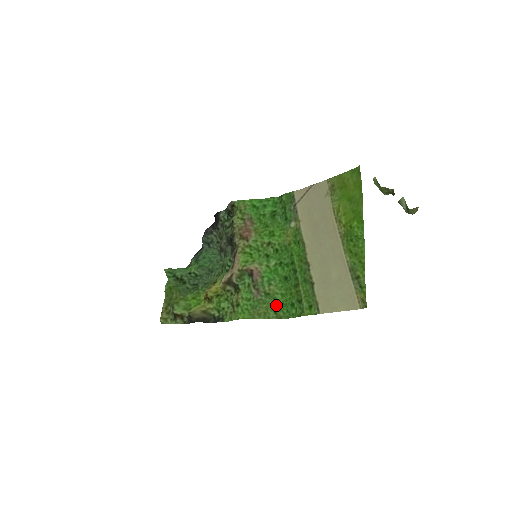
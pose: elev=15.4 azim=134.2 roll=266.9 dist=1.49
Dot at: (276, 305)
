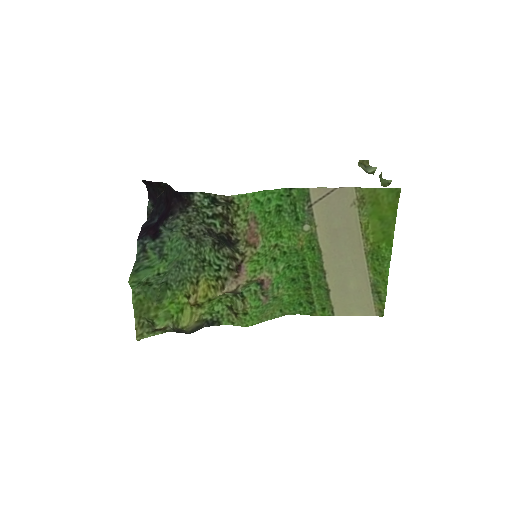
Dot at: (282, 305)
